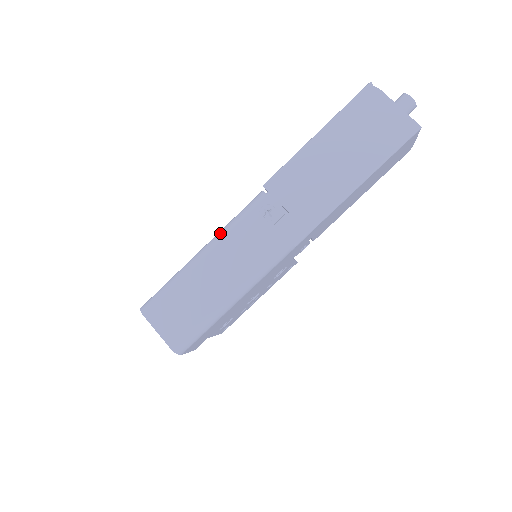
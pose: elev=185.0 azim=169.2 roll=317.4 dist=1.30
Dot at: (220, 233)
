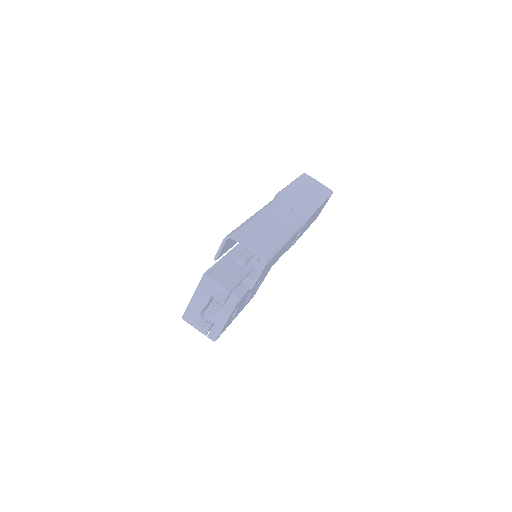
Dot at: (263, 208)
